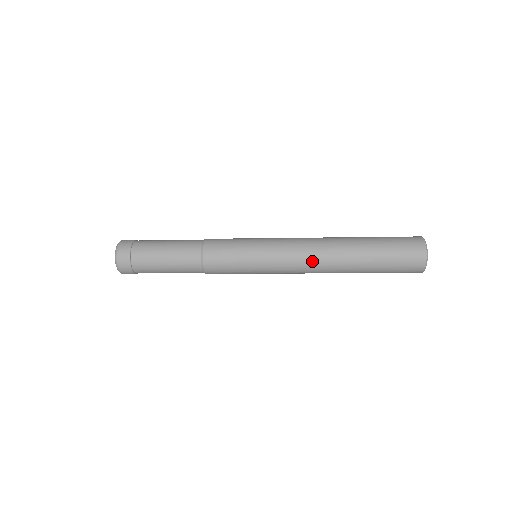
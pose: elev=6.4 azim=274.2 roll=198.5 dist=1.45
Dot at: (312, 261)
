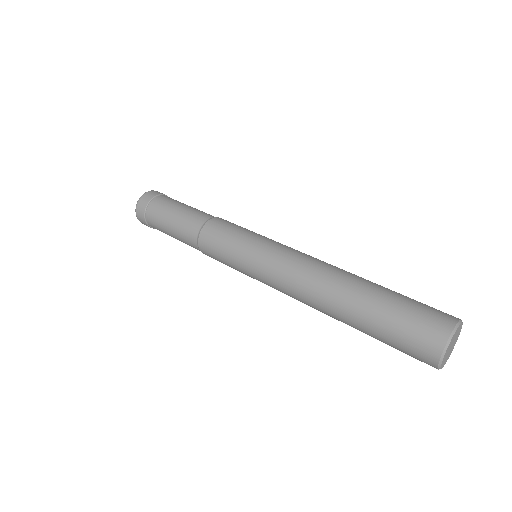
Dot at: (302, 302)
